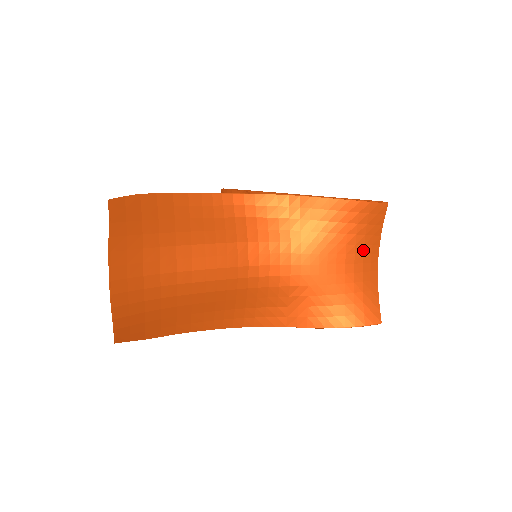
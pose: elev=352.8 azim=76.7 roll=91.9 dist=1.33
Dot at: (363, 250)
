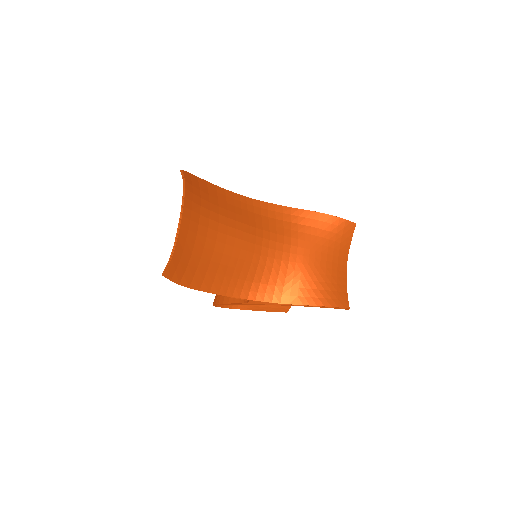
Dot at: (338, 254)
